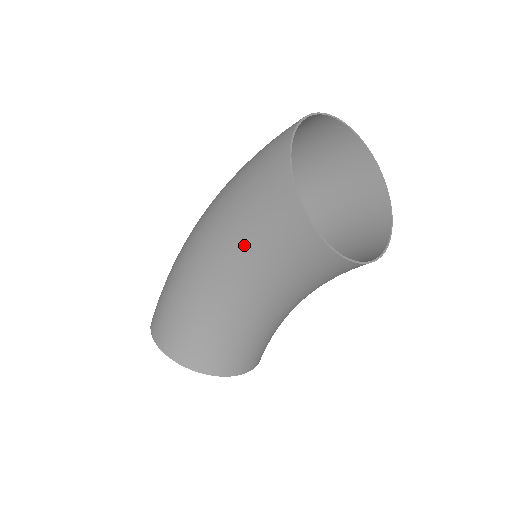
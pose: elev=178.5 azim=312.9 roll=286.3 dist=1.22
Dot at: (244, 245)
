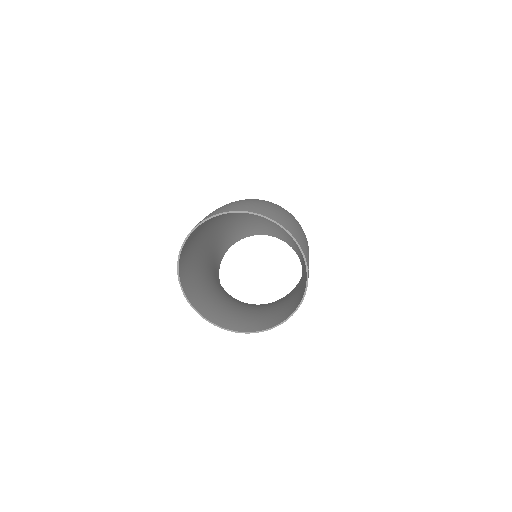
Dot at: (197, 267)
